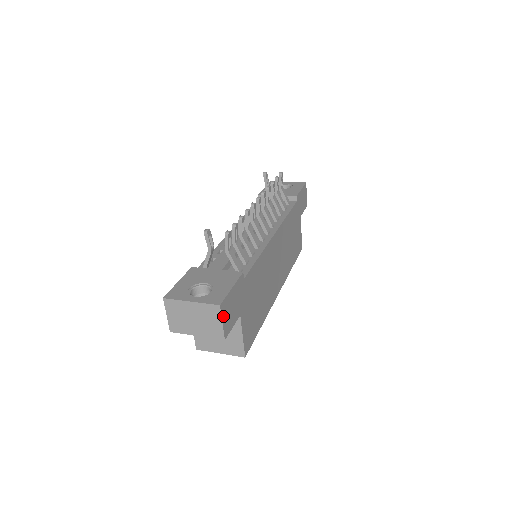
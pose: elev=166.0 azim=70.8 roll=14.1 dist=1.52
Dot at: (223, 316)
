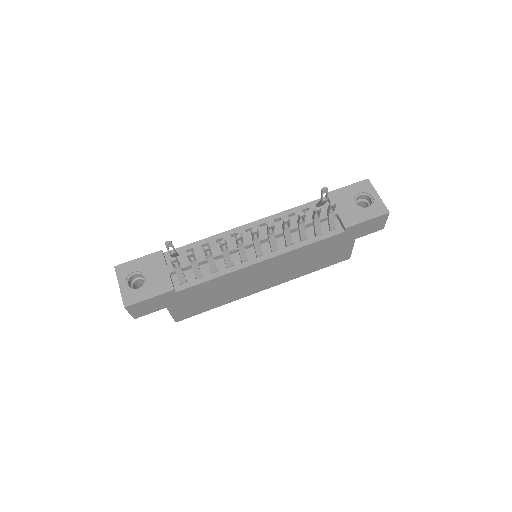
Dot at: (131, 311)
